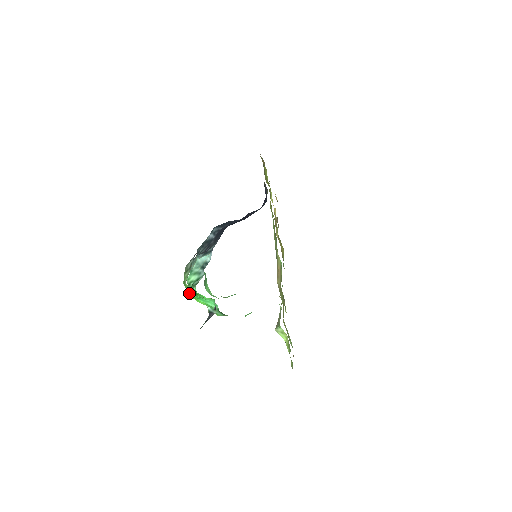
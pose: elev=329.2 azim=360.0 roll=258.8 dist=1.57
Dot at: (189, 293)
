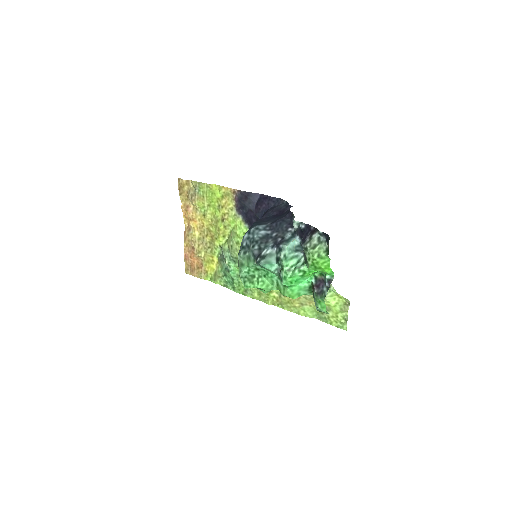
Dot at: (323, 265)
